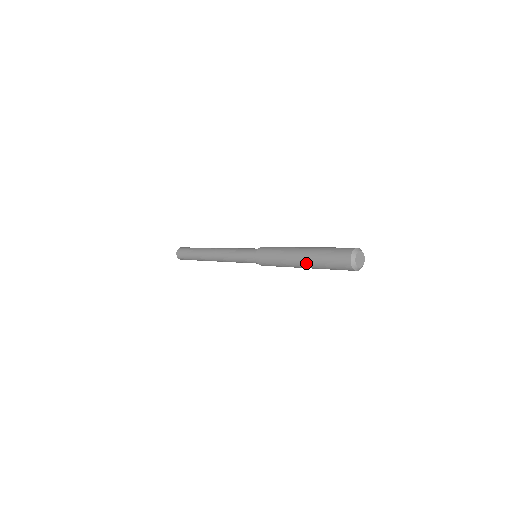
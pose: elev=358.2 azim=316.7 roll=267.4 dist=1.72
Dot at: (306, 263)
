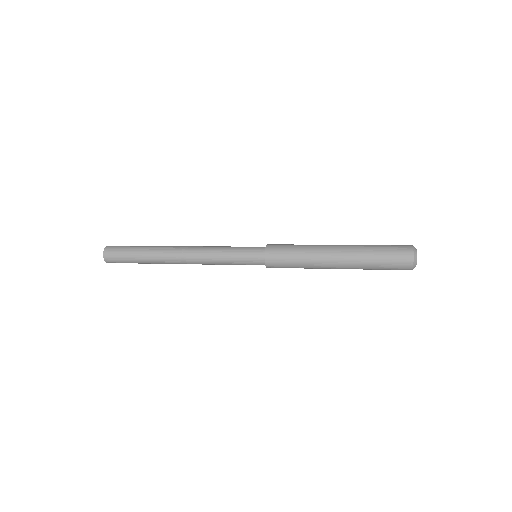
Dot at: (348, 267)
